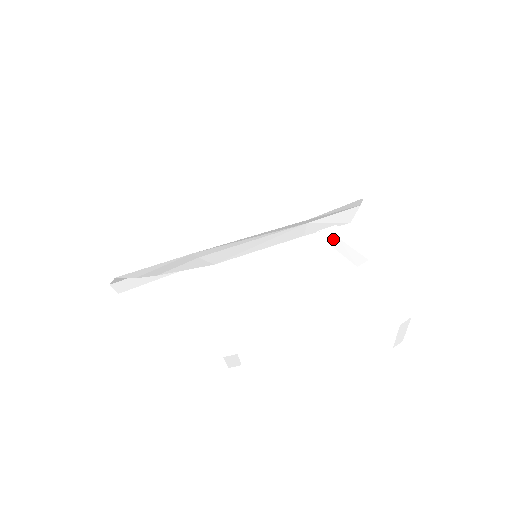
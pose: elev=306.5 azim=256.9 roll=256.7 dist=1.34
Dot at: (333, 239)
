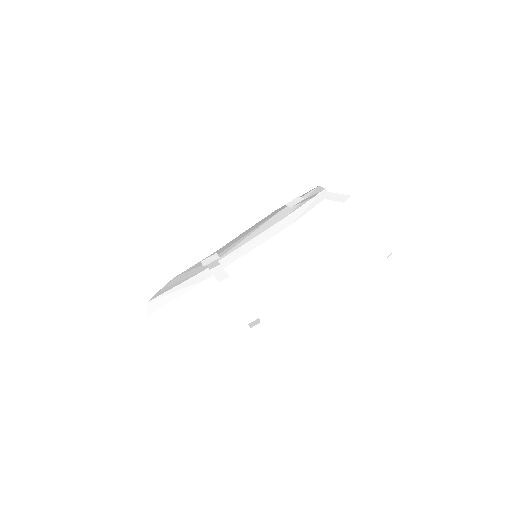
Dot at: occluded
